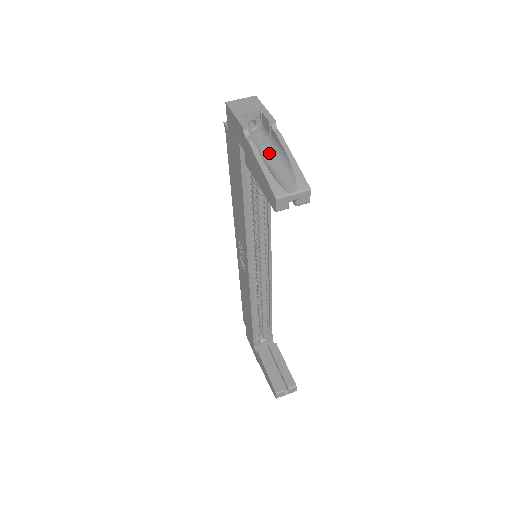
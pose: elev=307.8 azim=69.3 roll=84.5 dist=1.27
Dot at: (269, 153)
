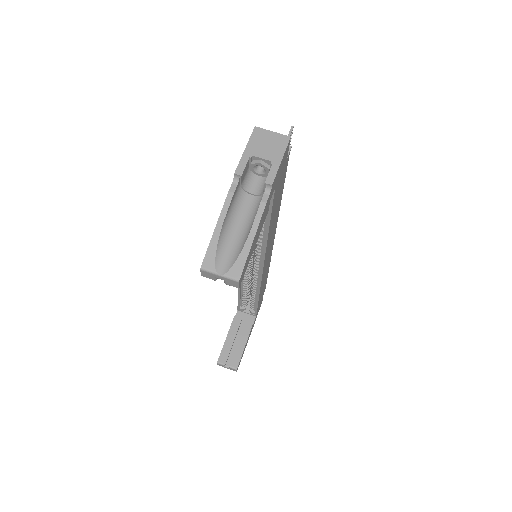
Dot at: (249, 211)
